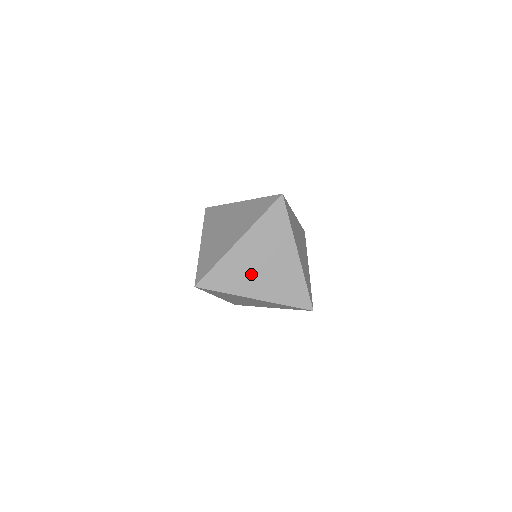
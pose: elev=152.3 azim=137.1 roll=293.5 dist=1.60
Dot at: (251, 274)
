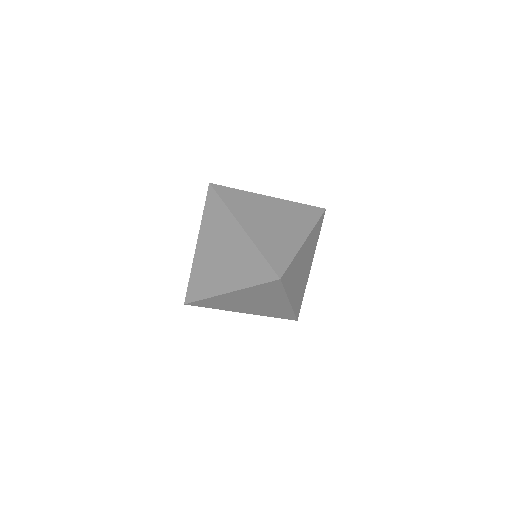
Dot at: (297, 276)
